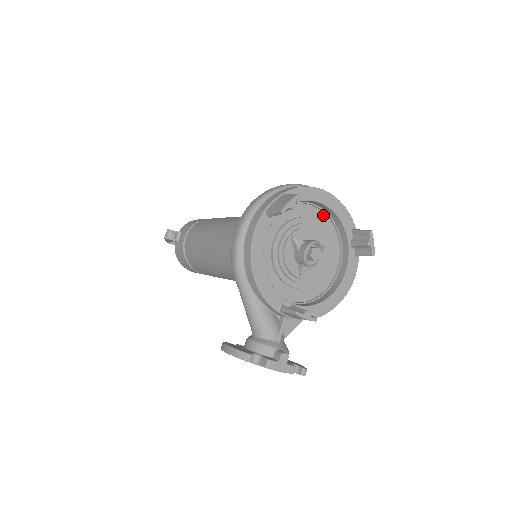
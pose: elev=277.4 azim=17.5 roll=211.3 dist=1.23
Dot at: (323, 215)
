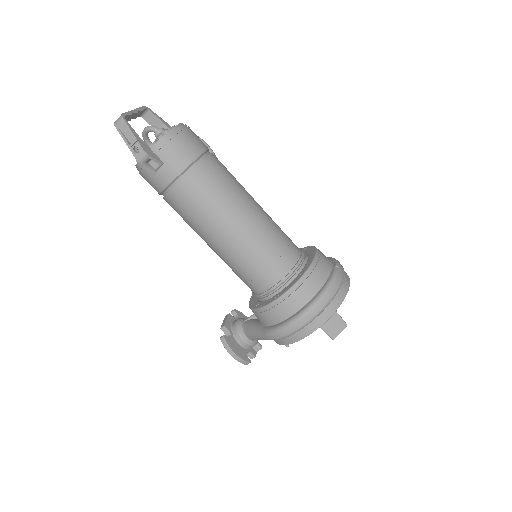
Dot at: occluded
